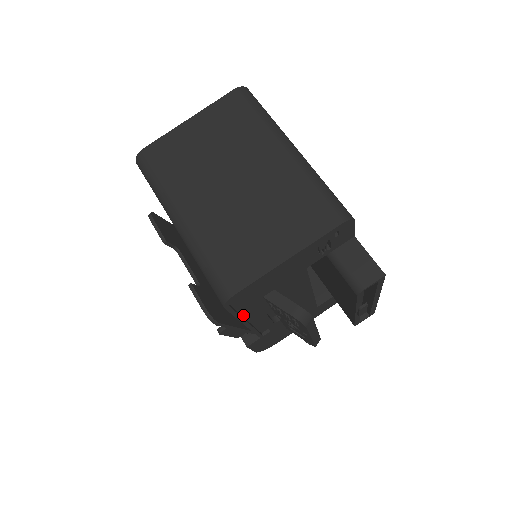
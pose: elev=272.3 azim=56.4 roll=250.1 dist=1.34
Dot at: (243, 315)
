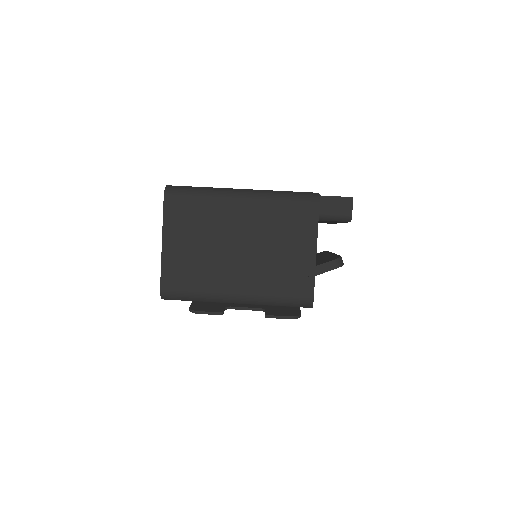
Dot at: occluded
